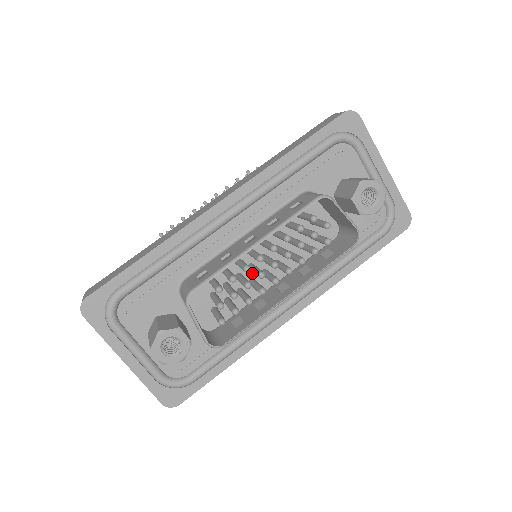
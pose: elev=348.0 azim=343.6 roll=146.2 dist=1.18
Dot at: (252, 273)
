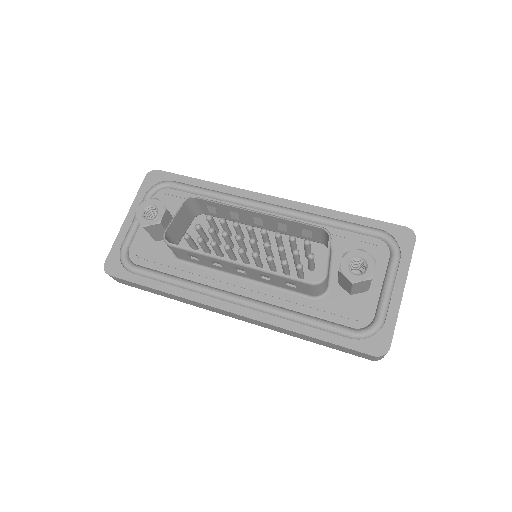
Dot at: occluded
